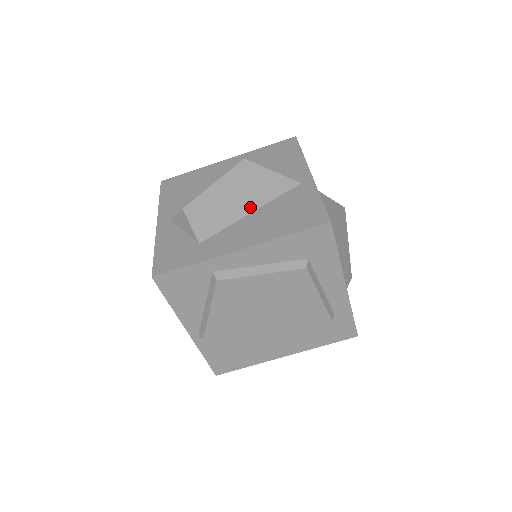
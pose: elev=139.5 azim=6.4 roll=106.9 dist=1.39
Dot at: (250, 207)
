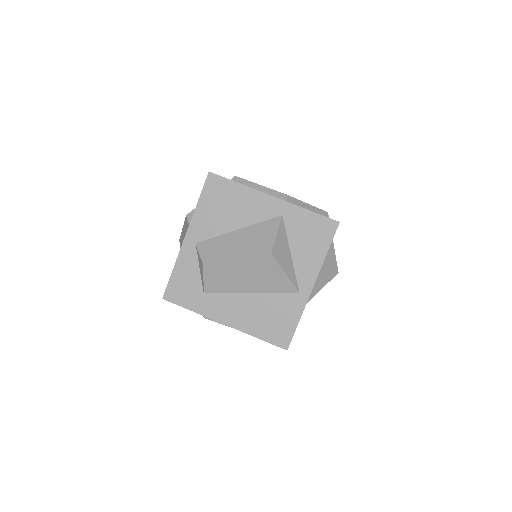
Dot at: (252, 289)
